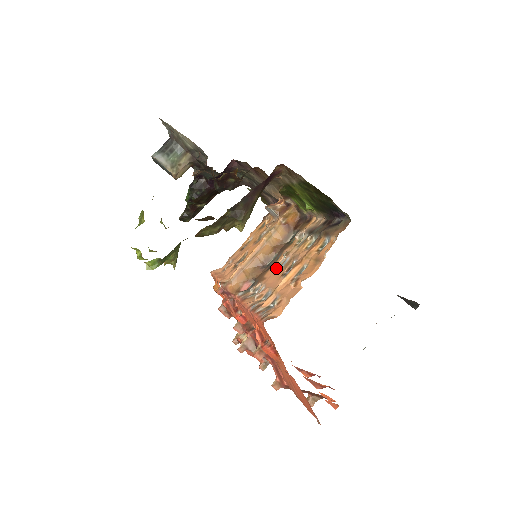
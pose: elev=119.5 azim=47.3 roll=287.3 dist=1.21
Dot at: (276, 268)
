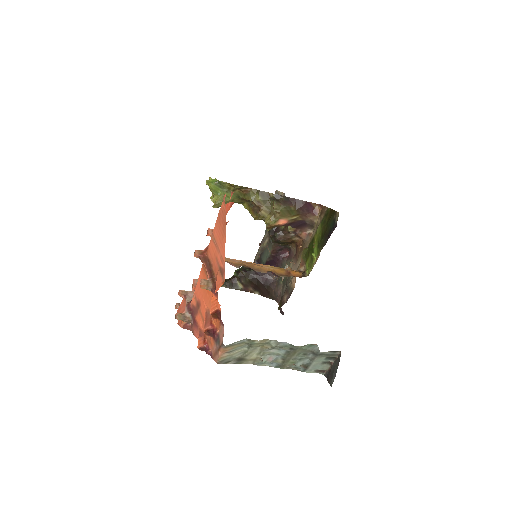
Dot at: occluded
